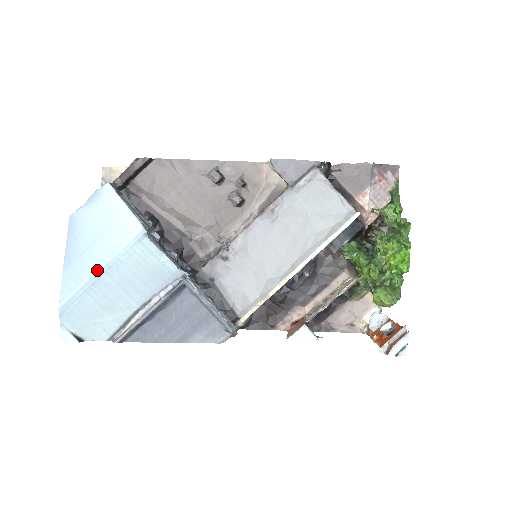
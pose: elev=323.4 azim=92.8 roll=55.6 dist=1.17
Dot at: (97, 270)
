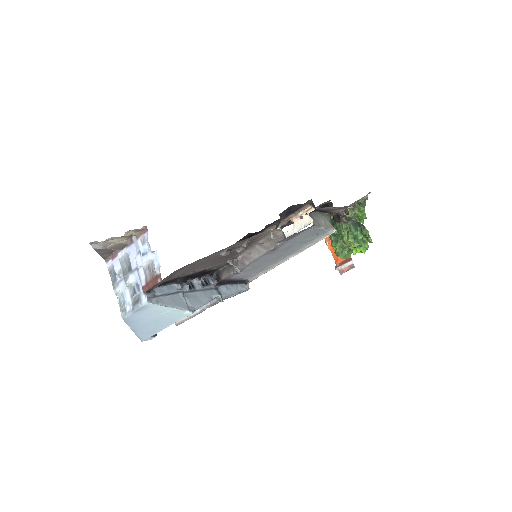
Dot at: occluded
